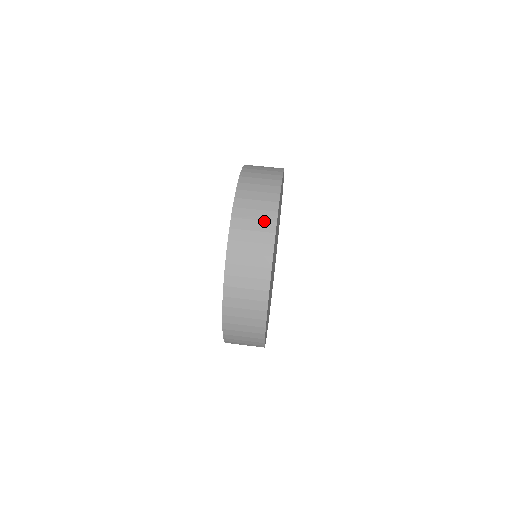
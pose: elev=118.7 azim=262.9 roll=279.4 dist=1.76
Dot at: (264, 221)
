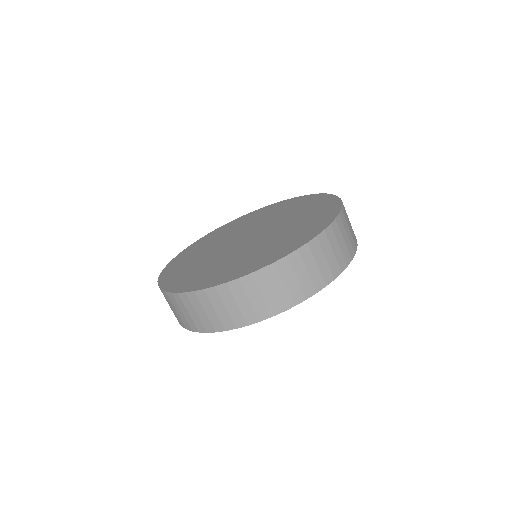
Dot at: (230, 317)
